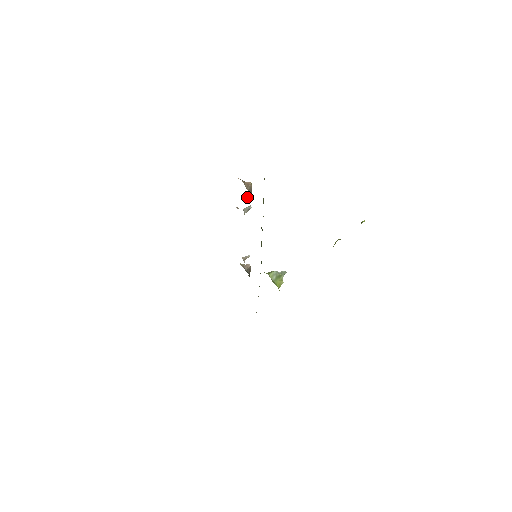
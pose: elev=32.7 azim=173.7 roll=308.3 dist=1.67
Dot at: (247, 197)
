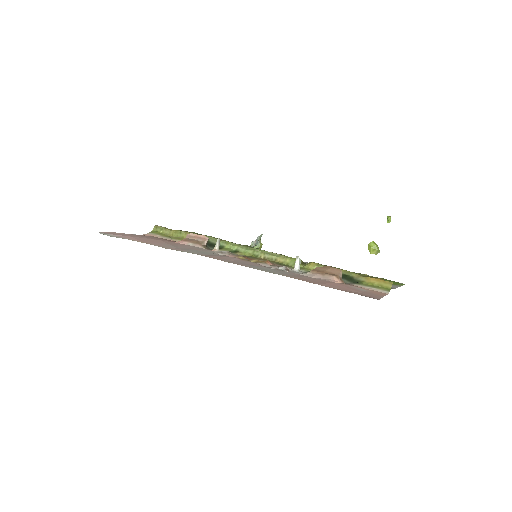
Dot at: occluded
